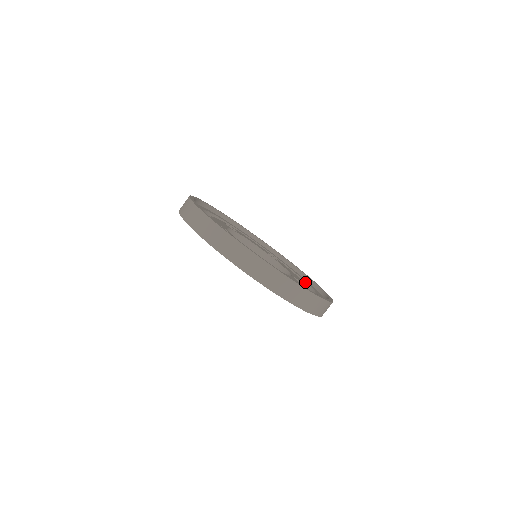
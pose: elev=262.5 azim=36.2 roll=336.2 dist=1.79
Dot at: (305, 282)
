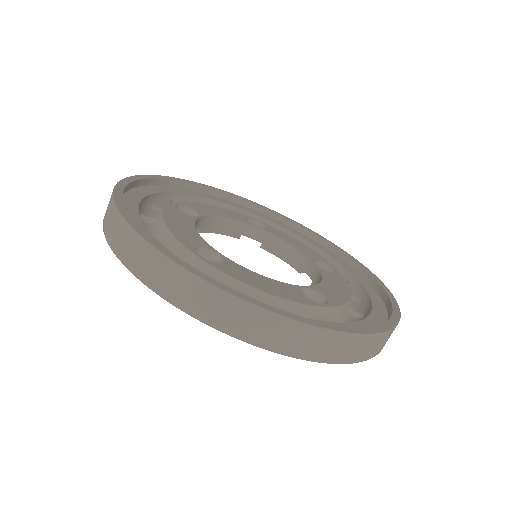
Dot at: (370, 308)
